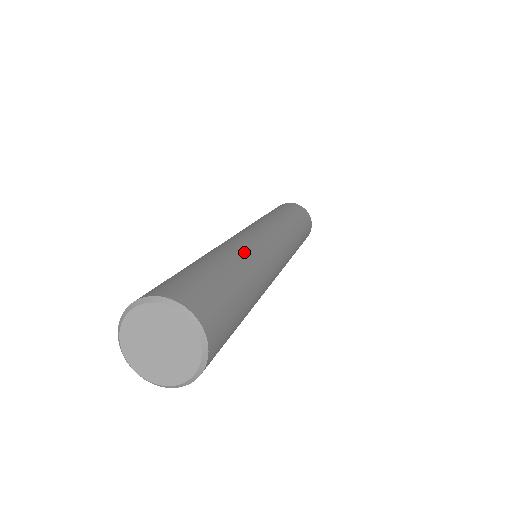
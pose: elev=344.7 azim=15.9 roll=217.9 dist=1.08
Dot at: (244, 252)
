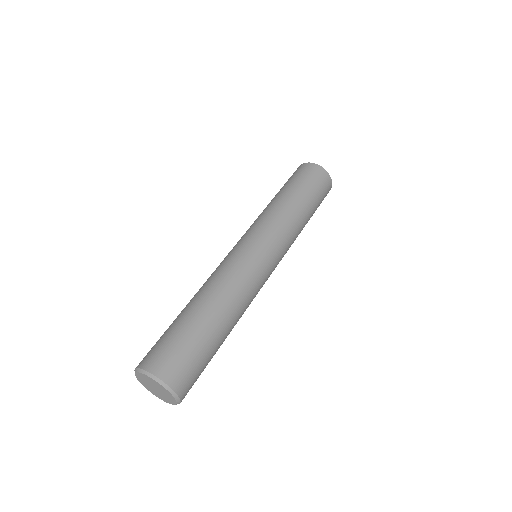
Dot at: (227, 293)
